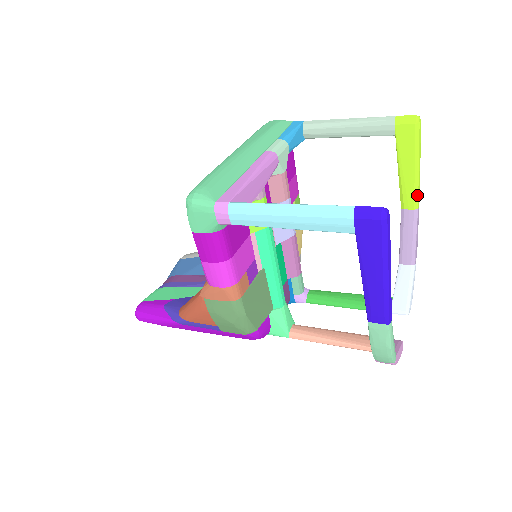
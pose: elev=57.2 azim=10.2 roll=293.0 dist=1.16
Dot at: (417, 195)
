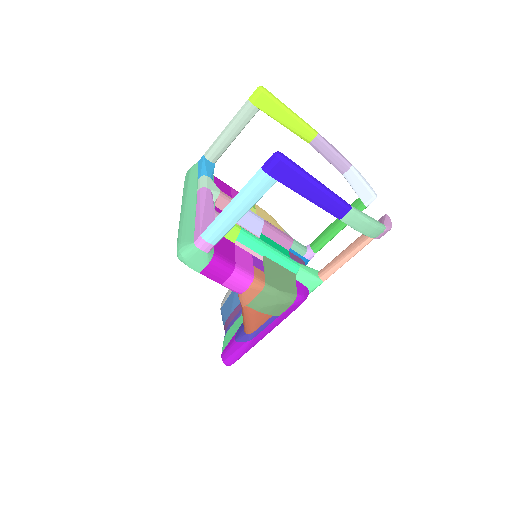
Dot at: (308, 127)
